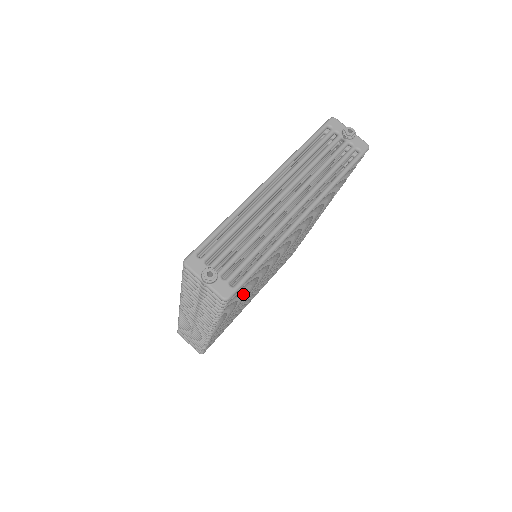
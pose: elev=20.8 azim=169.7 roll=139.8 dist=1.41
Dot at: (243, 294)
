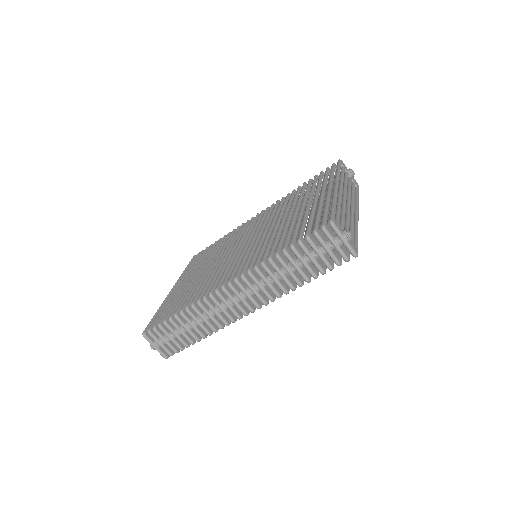
Dot at: occluded
